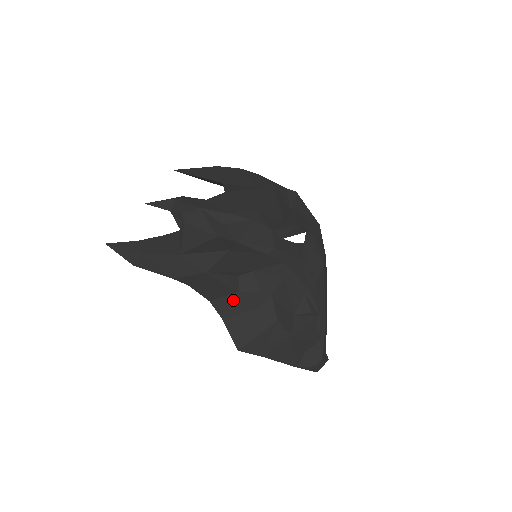
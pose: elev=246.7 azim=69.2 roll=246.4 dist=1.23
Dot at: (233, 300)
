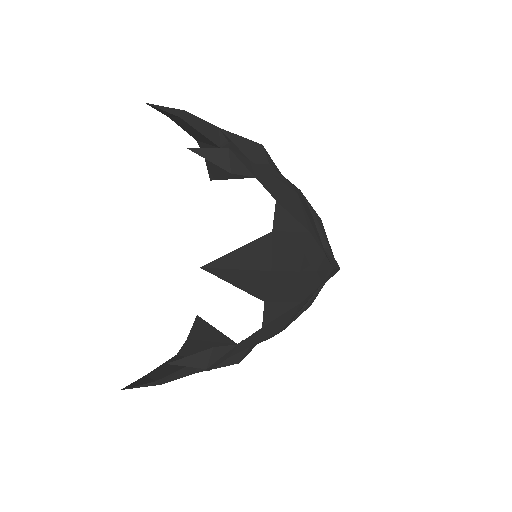
Dot at: occluded
